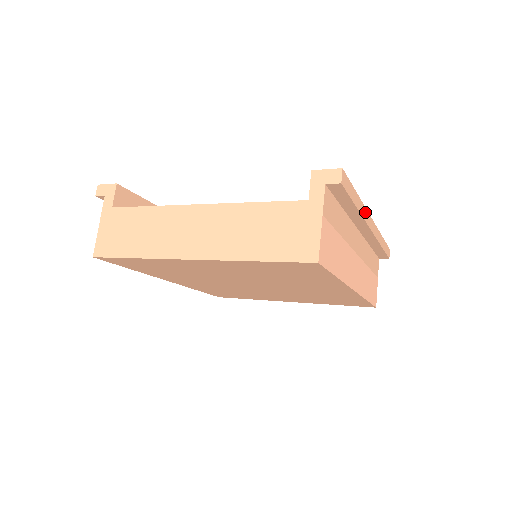
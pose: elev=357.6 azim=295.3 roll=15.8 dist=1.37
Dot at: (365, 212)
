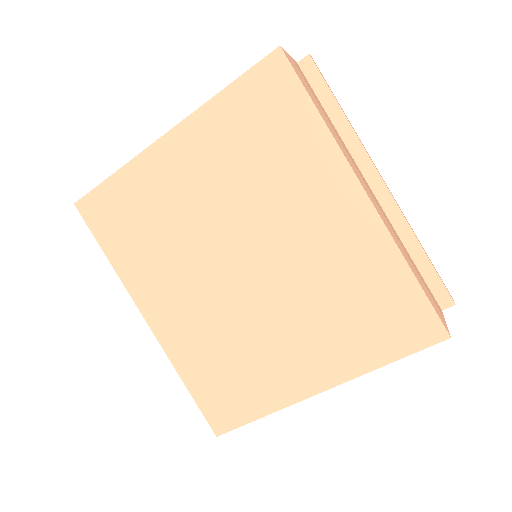
Dot at: occluded
